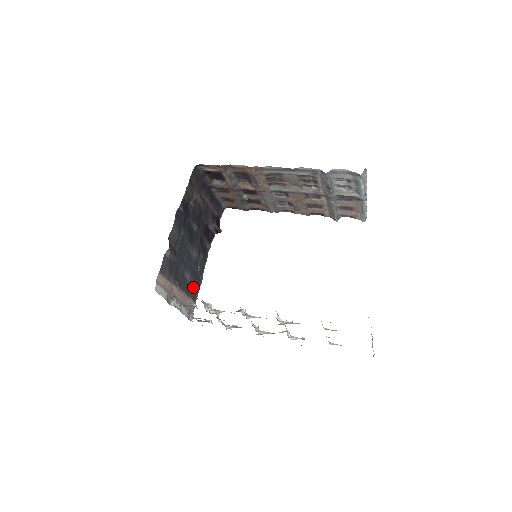
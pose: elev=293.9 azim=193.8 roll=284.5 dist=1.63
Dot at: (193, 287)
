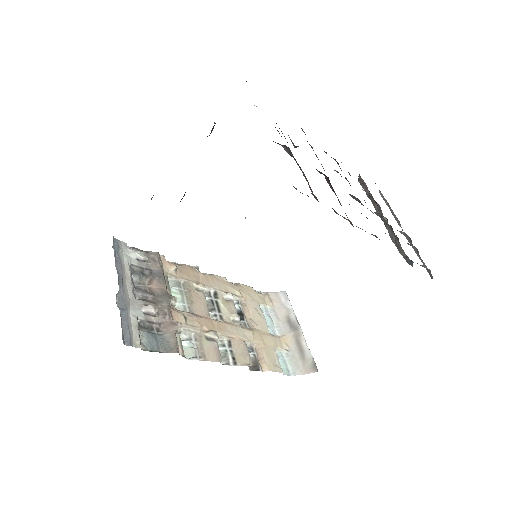
Dot at: occluded
